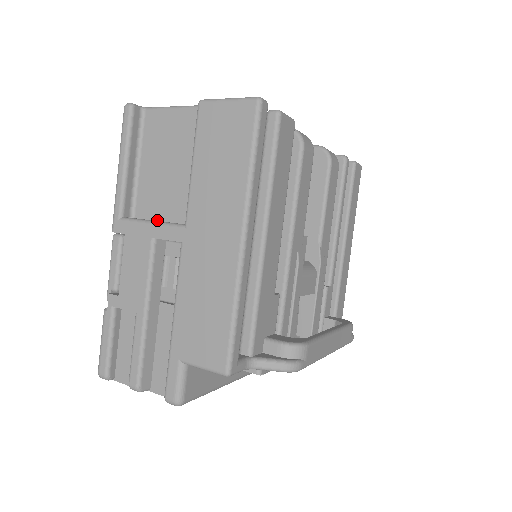
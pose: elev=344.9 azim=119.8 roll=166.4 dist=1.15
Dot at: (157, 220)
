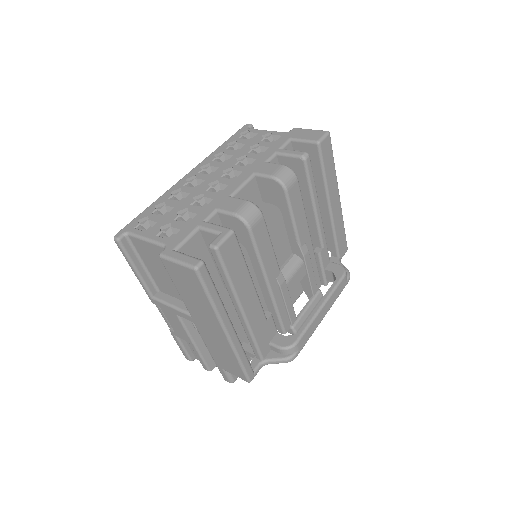
Dot at: (174, 297)
